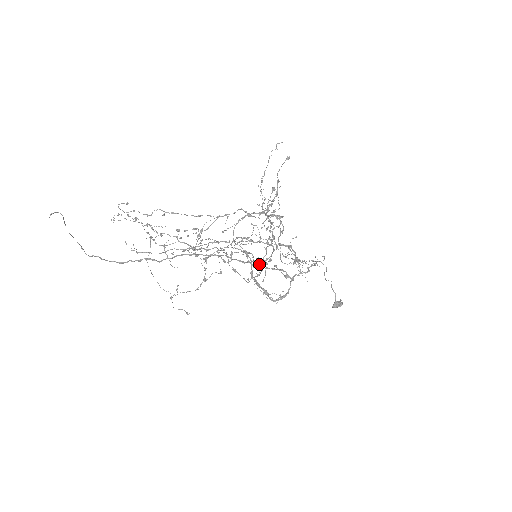
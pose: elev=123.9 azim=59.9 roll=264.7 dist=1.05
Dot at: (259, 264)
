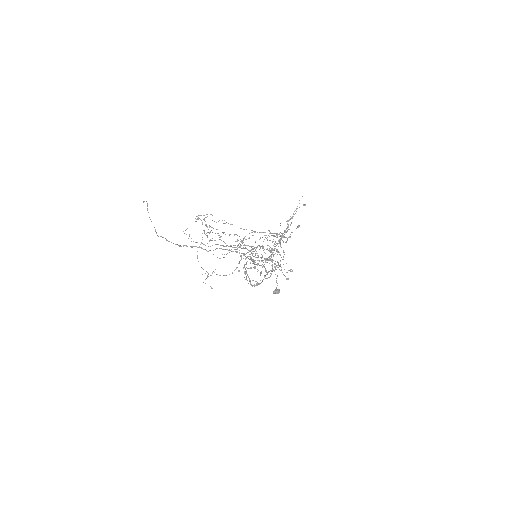
Dot at: occluded
